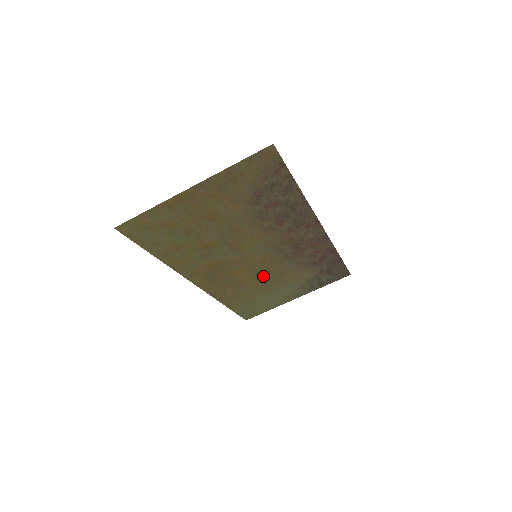
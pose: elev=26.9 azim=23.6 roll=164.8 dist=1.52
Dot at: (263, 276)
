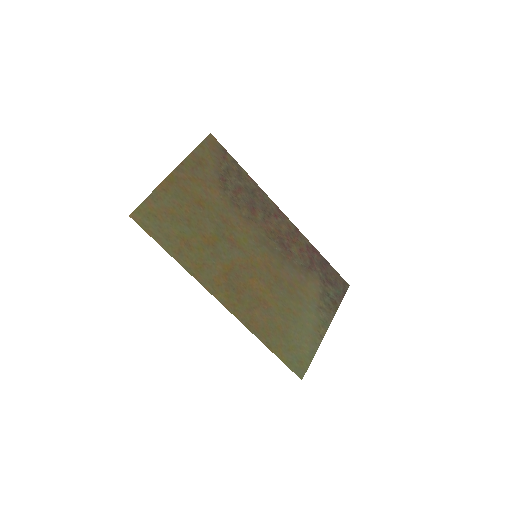
Dot at: (277, 289)
